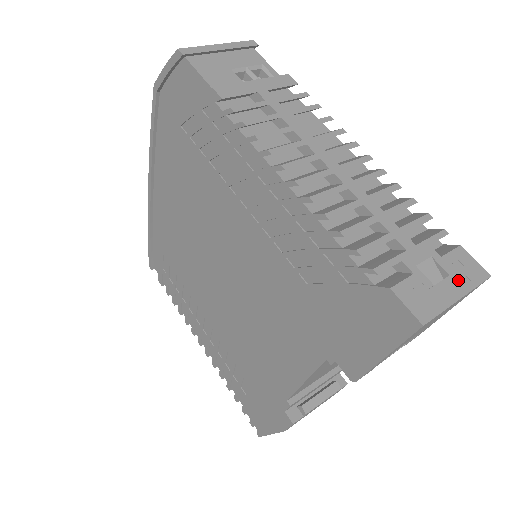
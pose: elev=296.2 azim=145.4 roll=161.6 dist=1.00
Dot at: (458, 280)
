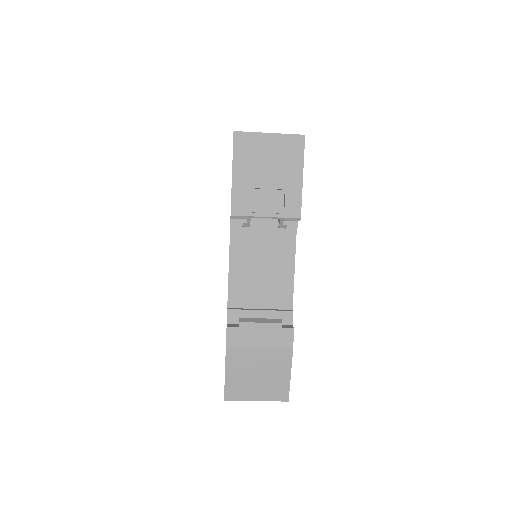
Dot at: occluded
